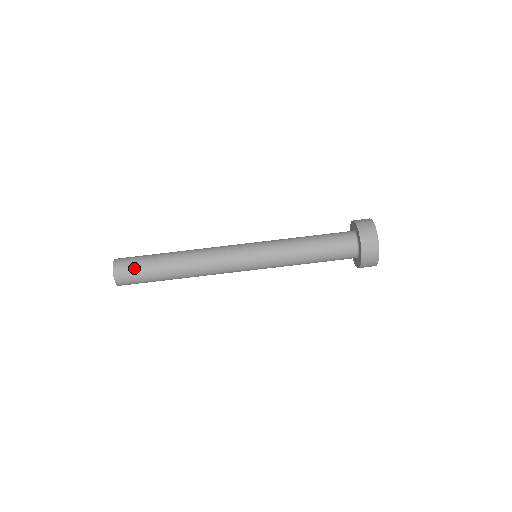
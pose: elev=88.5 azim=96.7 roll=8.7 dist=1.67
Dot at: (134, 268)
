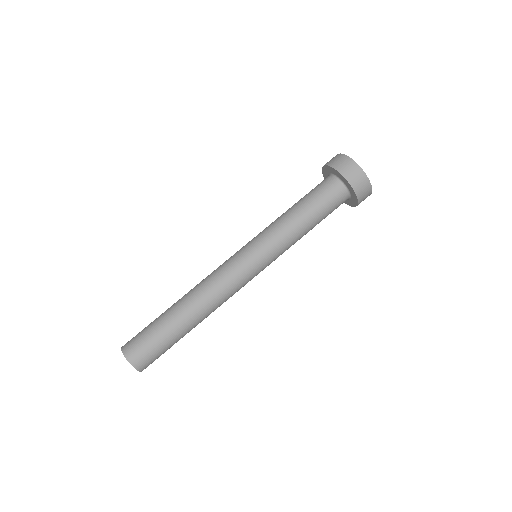
Dot at: (150, 347)
